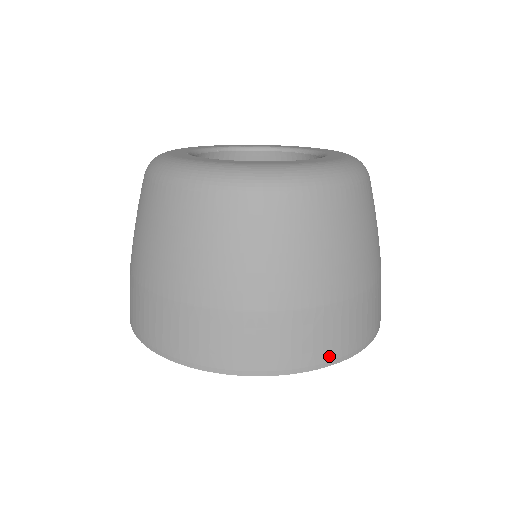
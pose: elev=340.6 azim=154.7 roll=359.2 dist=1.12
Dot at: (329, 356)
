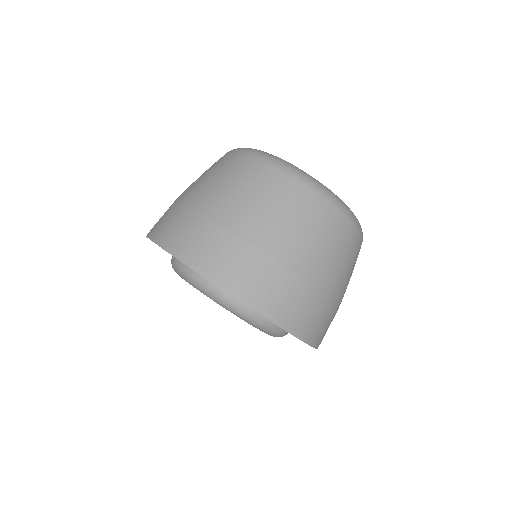
Dot at: (259, 303)
